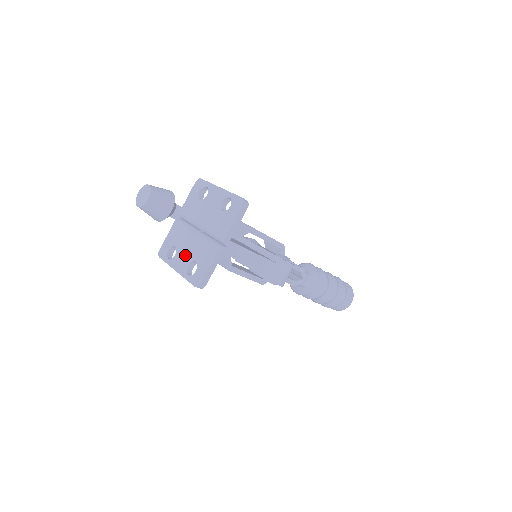
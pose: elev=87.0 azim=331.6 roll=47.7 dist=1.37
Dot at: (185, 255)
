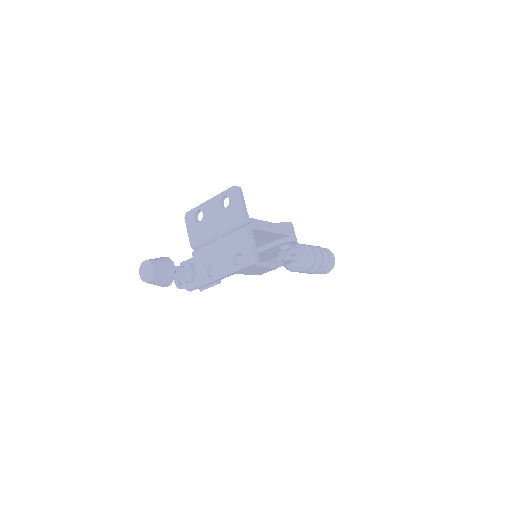
Dot at: (224, 259)
